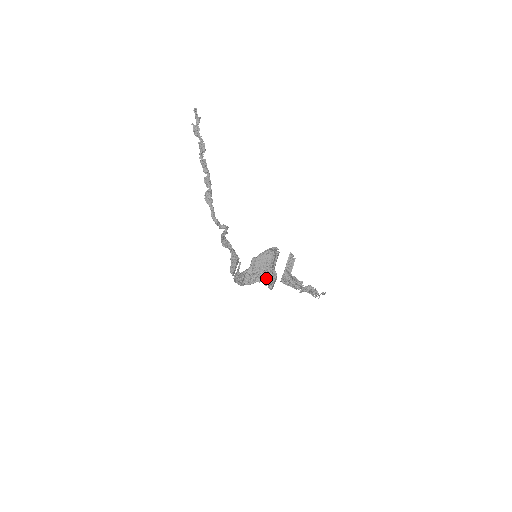
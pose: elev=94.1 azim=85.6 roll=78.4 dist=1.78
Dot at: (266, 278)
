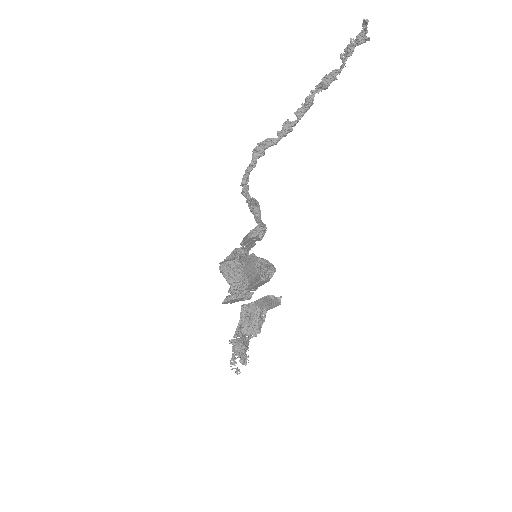
Dot at: (237, 287)
